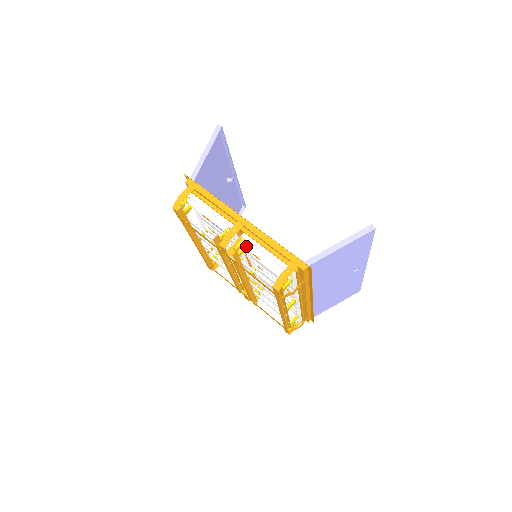
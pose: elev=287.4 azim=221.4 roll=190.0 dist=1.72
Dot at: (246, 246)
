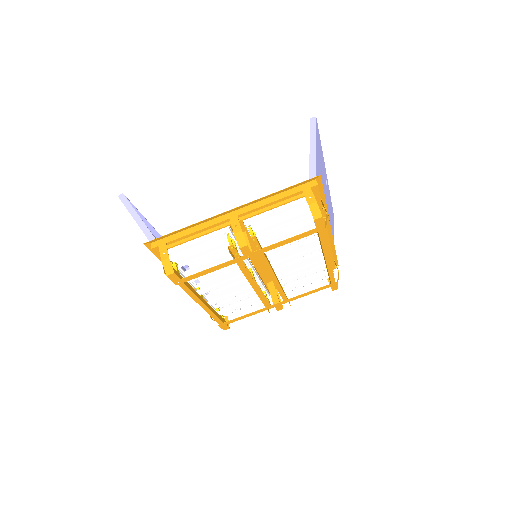
Dot at: (257, 227)
